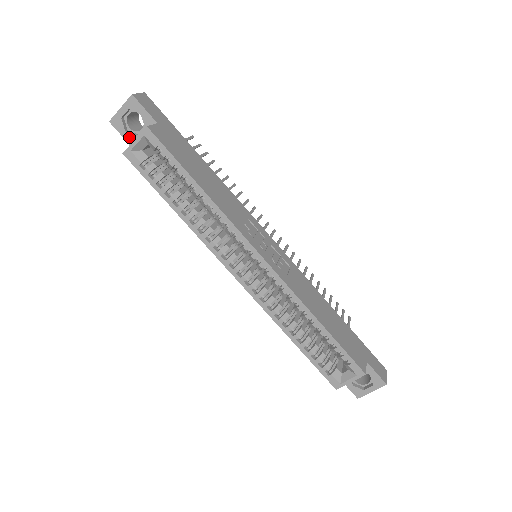
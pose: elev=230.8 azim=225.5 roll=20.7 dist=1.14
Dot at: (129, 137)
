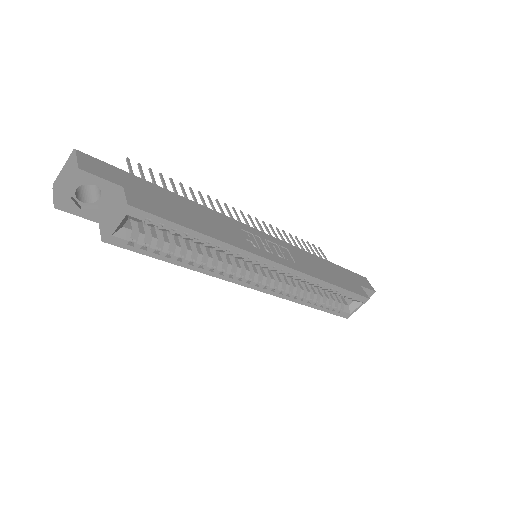
Dot at: (88, 214)
